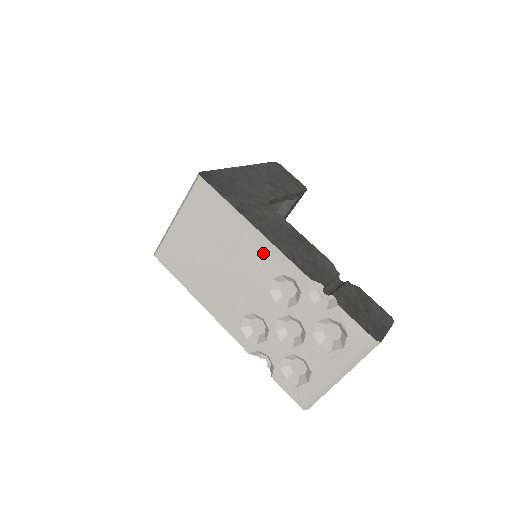
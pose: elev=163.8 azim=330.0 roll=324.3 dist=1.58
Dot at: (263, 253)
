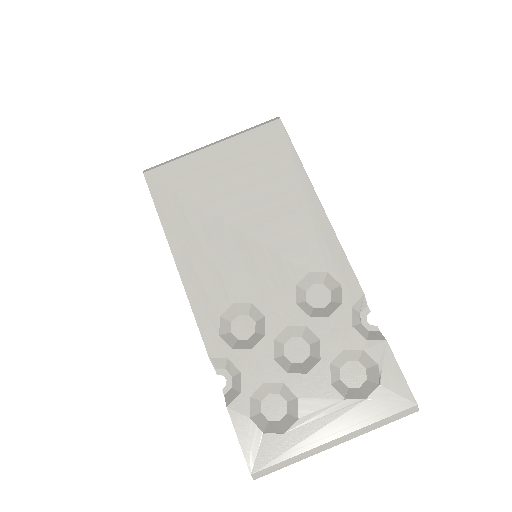
Dot at: (315, 236)
